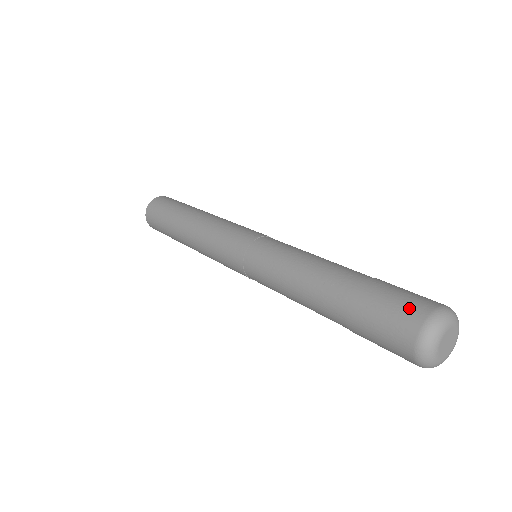
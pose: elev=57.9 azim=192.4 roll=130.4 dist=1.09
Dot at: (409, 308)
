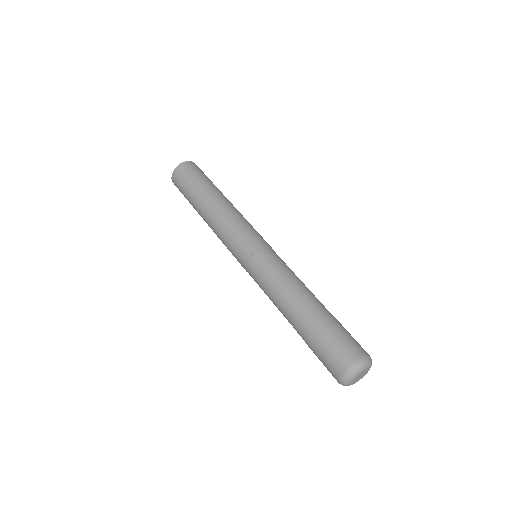
Dot at: (334, 363)
